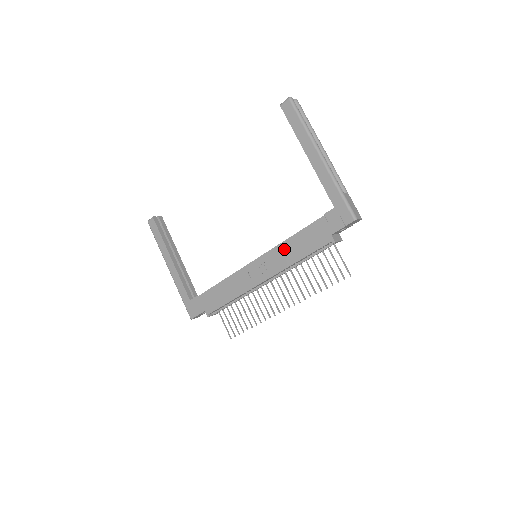
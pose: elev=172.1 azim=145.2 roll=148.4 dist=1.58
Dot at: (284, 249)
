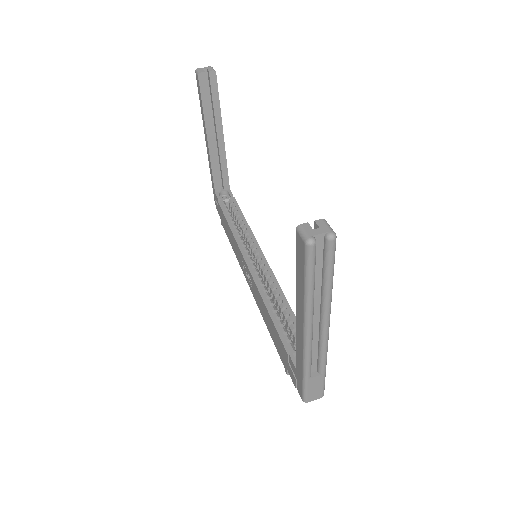
Dot at: (262, 304)
